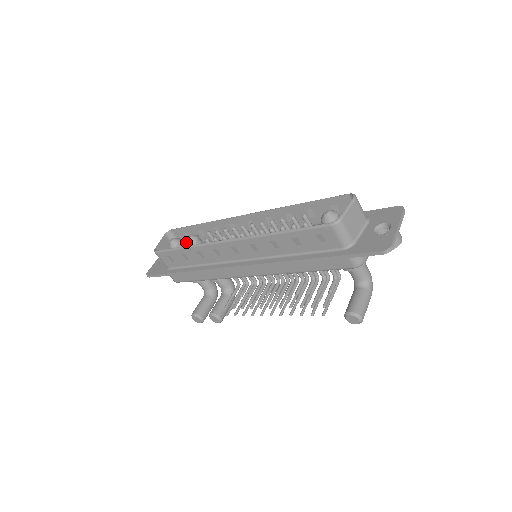
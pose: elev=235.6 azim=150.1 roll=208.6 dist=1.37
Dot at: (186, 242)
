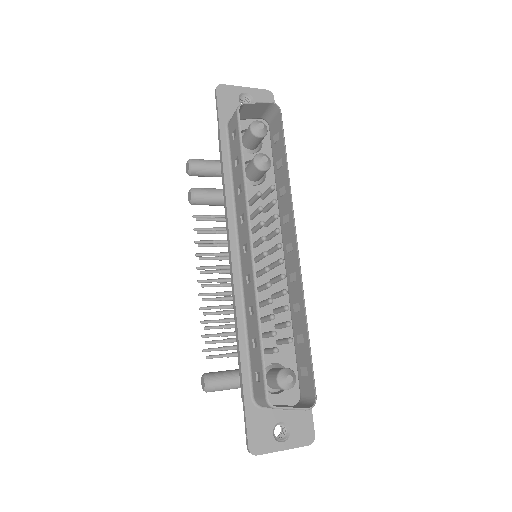
Dot at: (257, 155)
